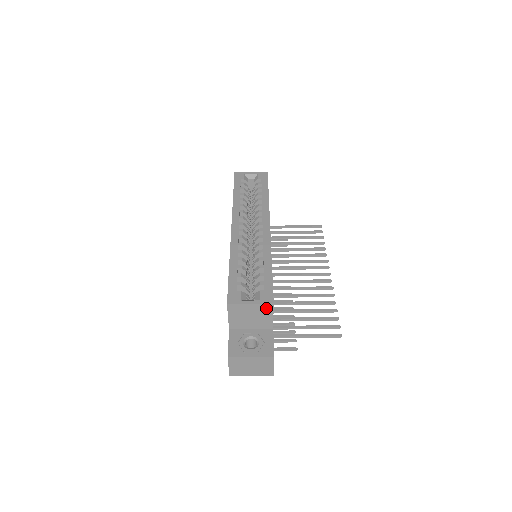
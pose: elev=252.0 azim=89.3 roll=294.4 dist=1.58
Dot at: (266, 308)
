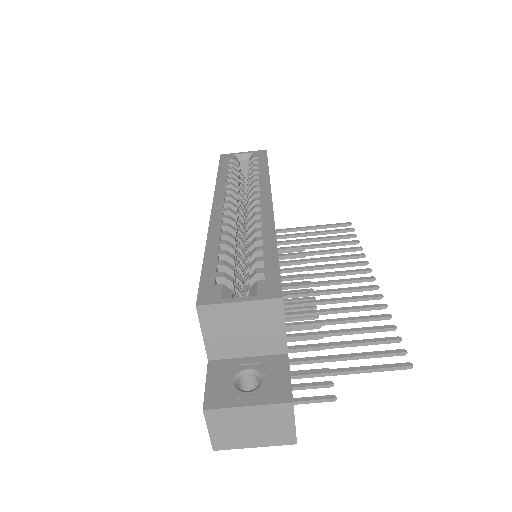
Dot at: (270, 309)
